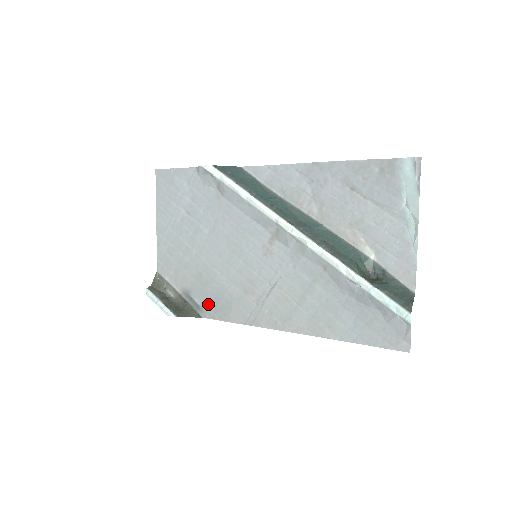
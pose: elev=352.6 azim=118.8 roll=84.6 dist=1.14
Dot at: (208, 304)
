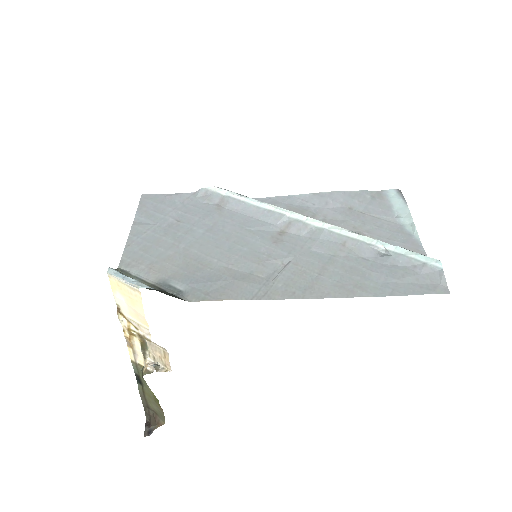
Dot at: (197, 287)
